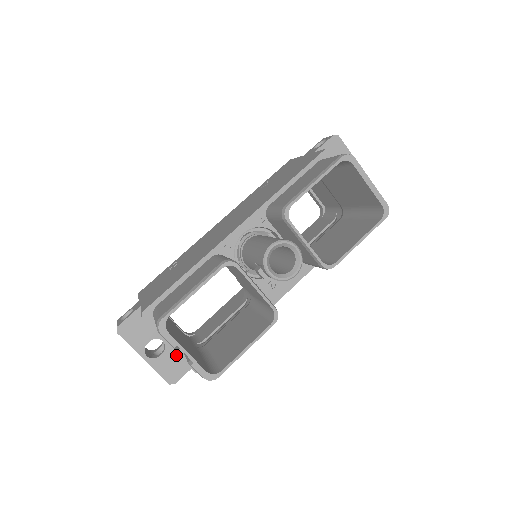
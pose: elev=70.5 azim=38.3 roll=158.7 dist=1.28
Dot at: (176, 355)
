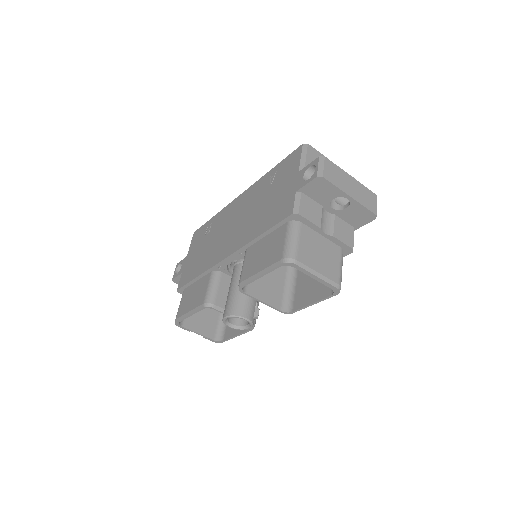
Dot at: occluded
